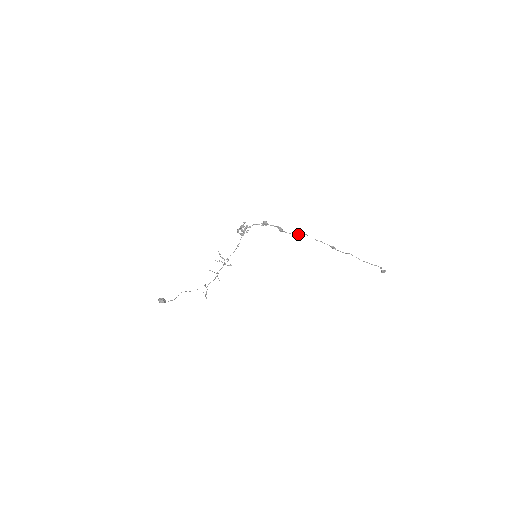
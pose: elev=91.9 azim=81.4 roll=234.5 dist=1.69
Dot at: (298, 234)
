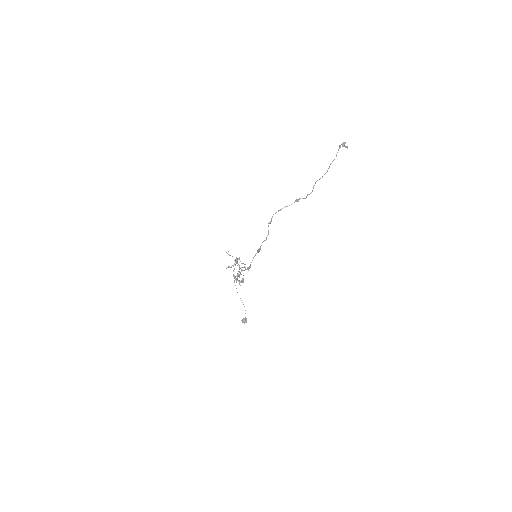
Dot at: (268, 230)
